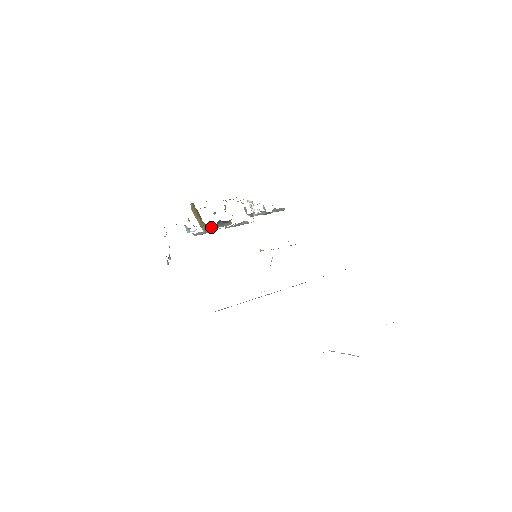
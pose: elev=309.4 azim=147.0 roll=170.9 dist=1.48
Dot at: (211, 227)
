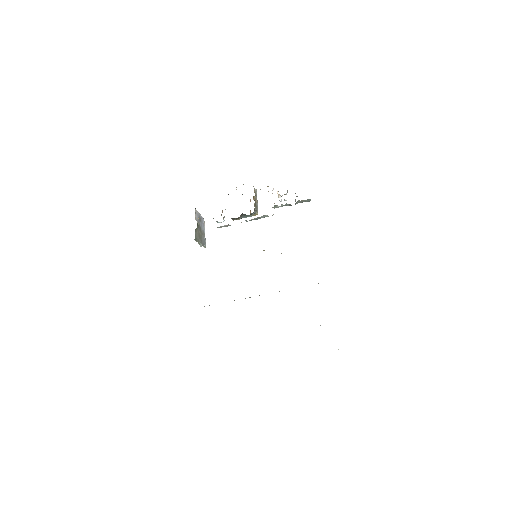
Dot at: occluded
